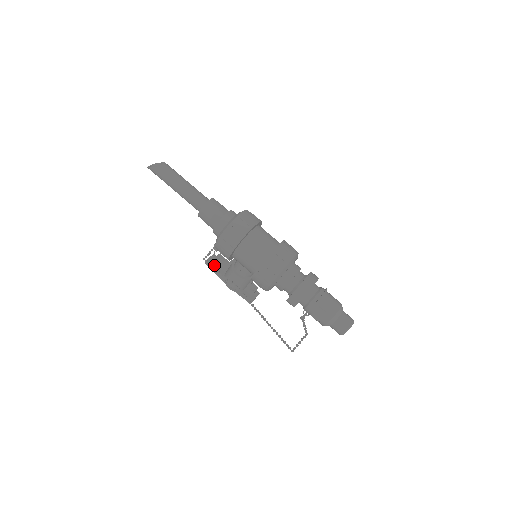
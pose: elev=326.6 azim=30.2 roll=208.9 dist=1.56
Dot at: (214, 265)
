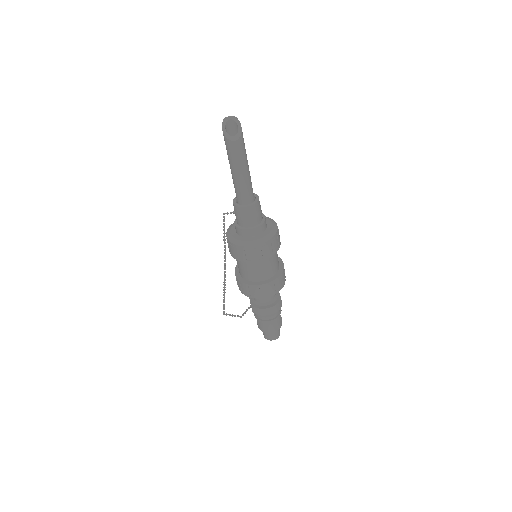
Dot at: occluded
